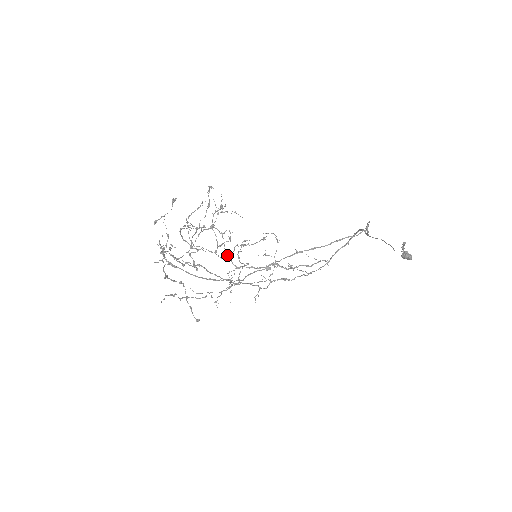
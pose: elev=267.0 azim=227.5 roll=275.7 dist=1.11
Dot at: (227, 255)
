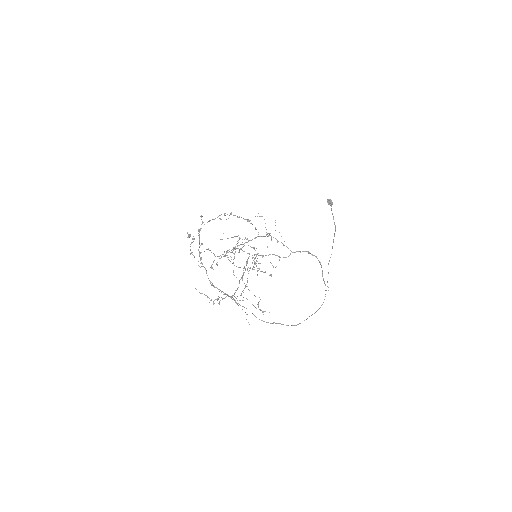
Dot at: occluded
